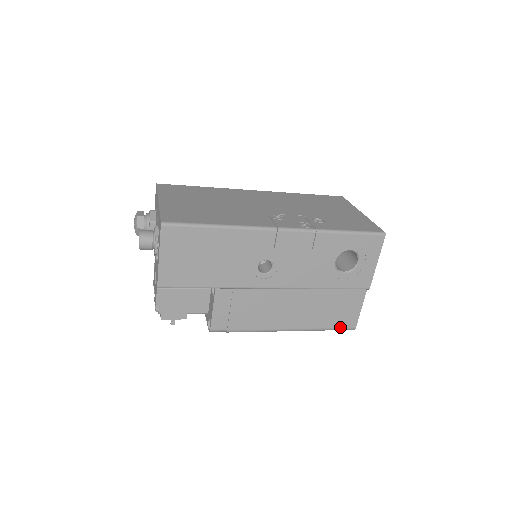
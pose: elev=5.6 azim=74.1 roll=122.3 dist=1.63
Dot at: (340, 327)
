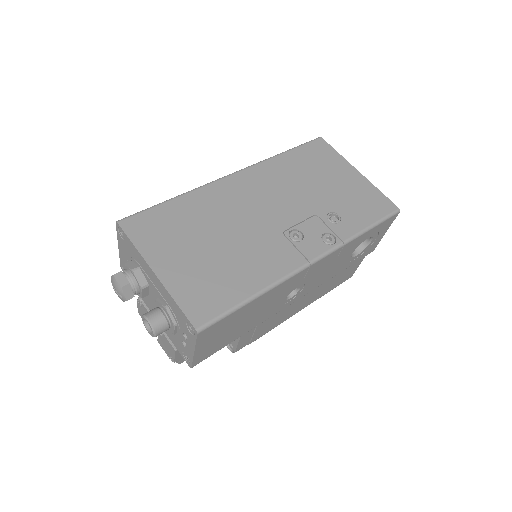
Dot at: occluded
